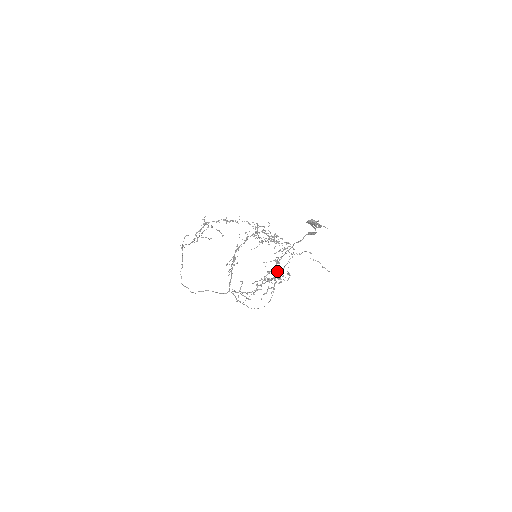
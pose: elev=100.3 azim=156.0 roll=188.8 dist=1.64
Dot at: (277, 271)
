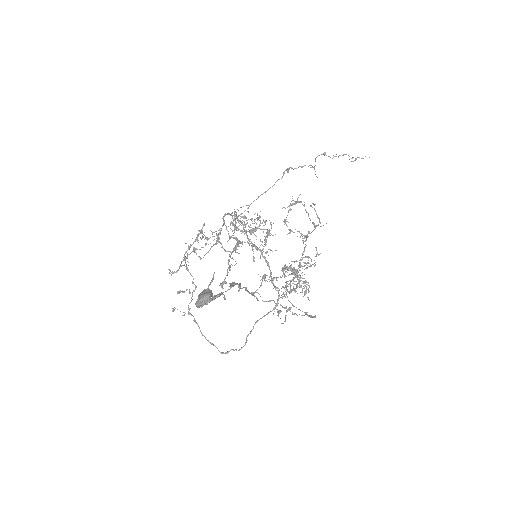
Dot at: occluded
